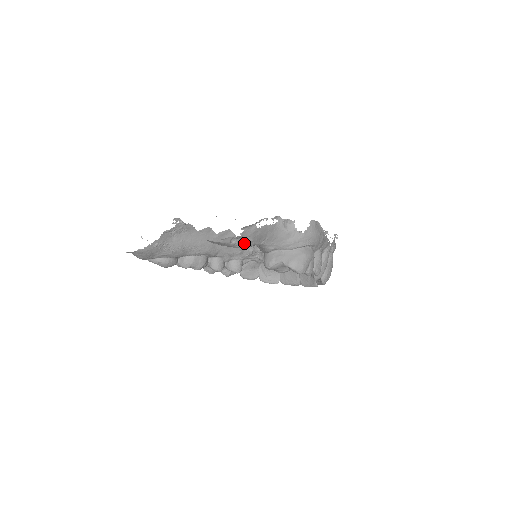
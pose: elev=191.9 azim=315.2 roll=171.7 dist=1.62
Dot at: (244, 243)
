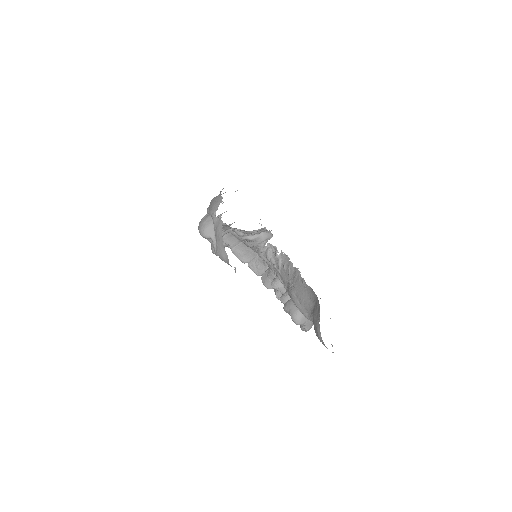
Dot at: occluded
